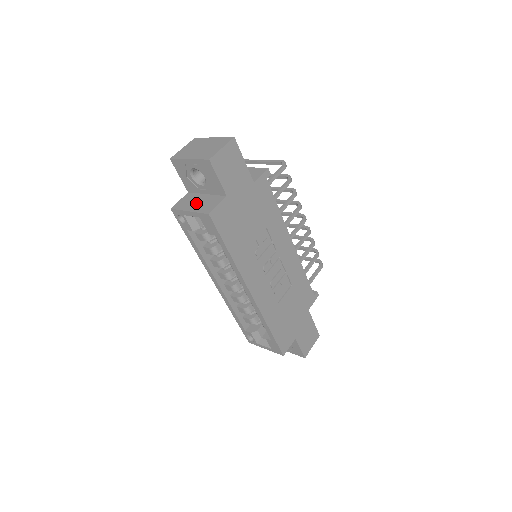
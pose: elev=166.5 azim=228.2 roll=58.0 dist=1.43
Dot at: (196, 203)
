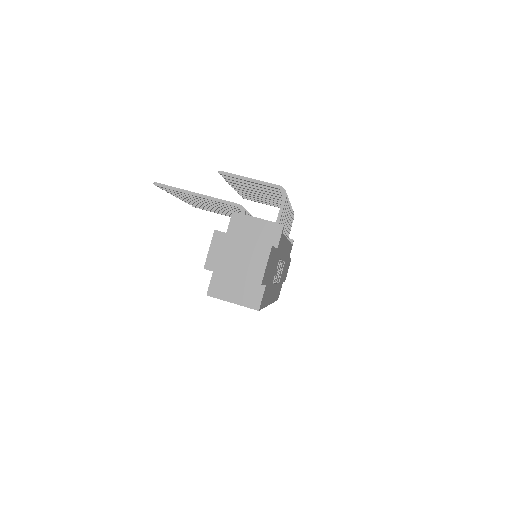
Dot at: (235, 291)
